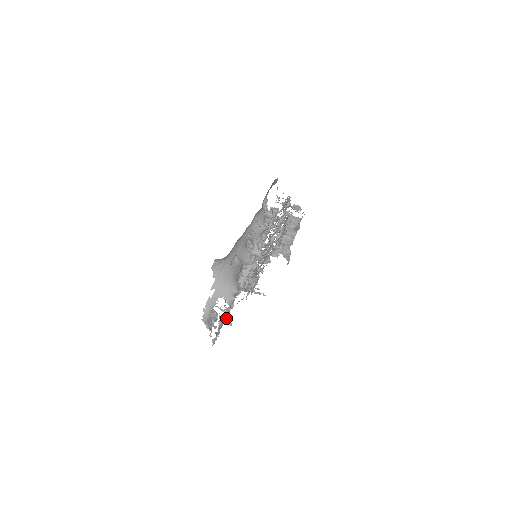
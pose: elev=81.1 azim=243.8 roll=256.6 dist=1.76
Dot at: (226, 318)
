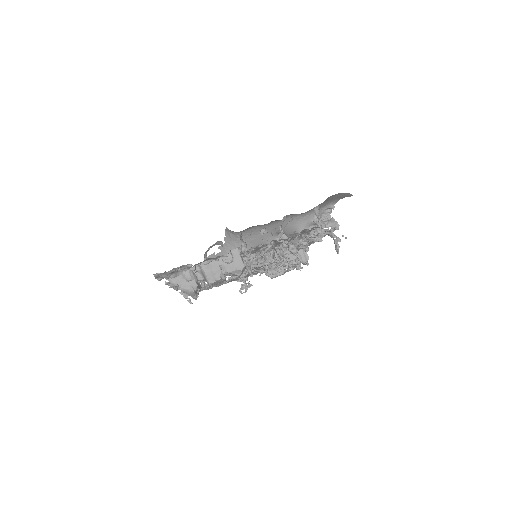
Dot at: occluded
